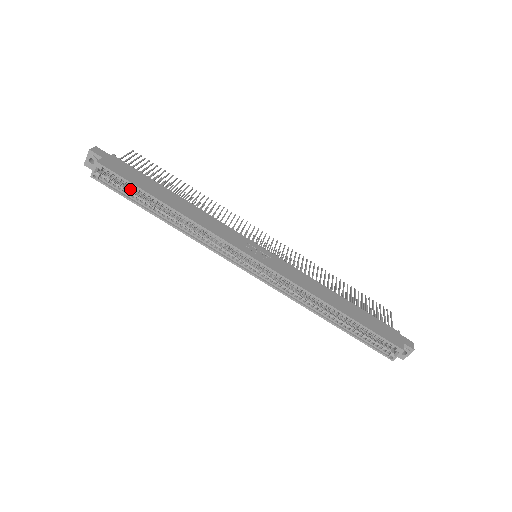
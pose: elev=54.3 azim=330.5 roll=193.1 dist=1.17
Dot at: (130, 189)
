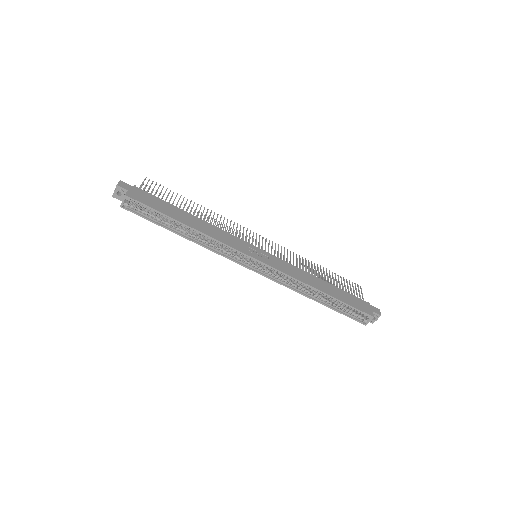
Dot at: (153, 214)
